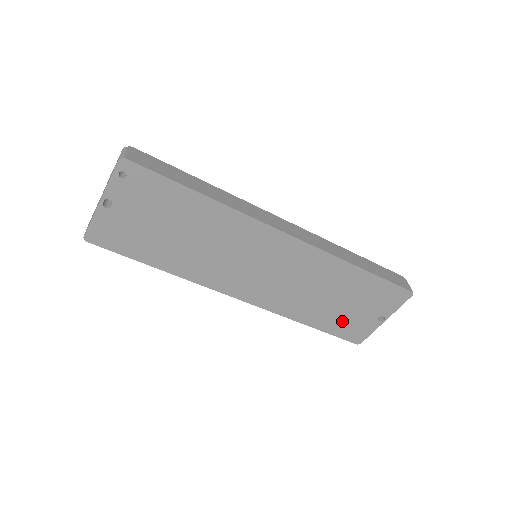
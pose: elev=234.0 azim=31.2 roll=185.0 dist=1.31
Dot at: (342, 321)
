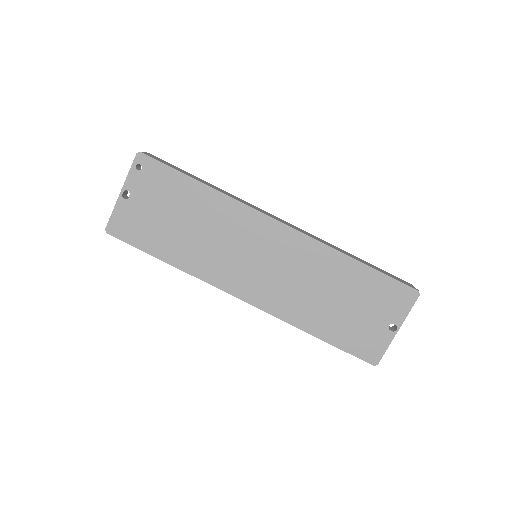
Dot at: (350, 330)
